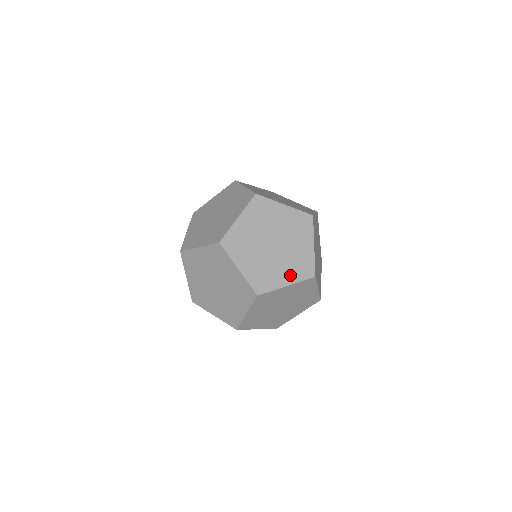
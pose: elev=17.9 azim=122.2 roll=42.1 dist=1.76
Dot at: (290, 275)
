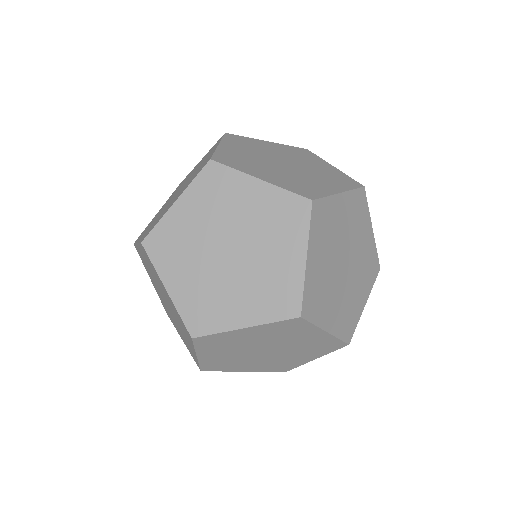
Dot at: (312, 355)
